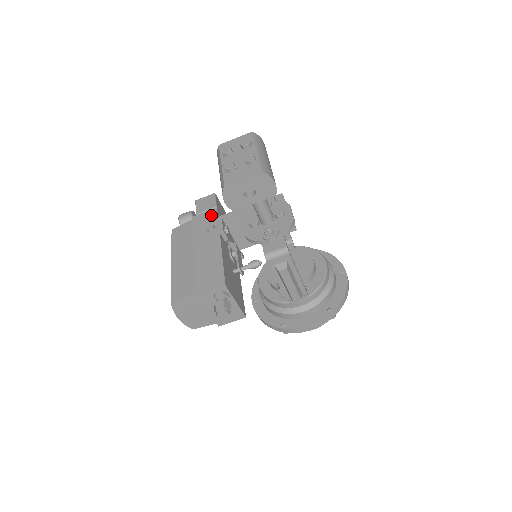
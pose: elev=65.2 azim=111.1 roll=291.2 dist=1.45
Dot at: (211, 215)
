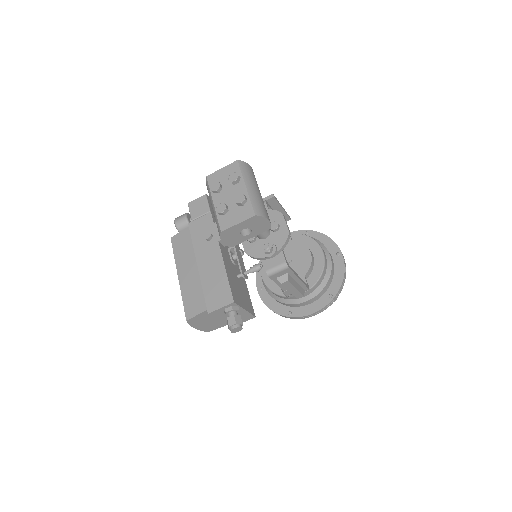
Dot at: (206, 221)
